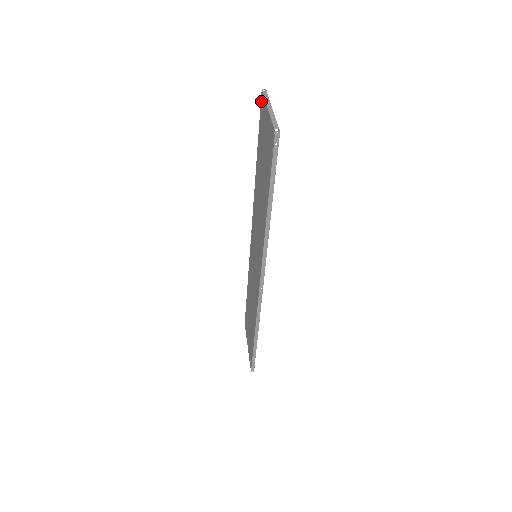
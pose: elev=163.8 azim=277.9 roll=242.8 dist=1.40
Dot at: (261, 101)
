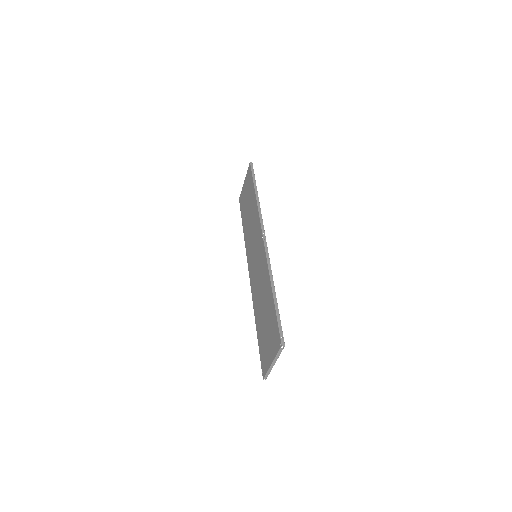
Dot at: (240, 201)
